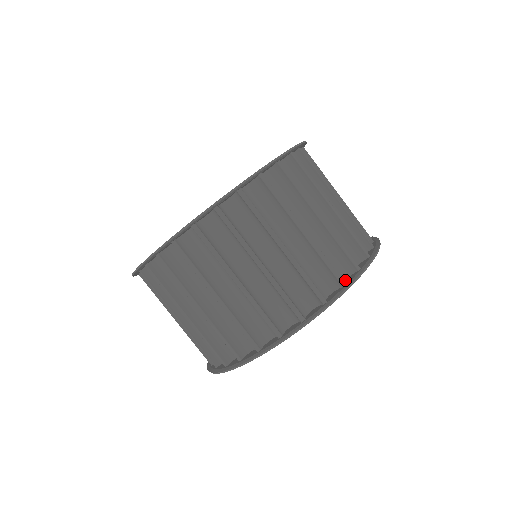
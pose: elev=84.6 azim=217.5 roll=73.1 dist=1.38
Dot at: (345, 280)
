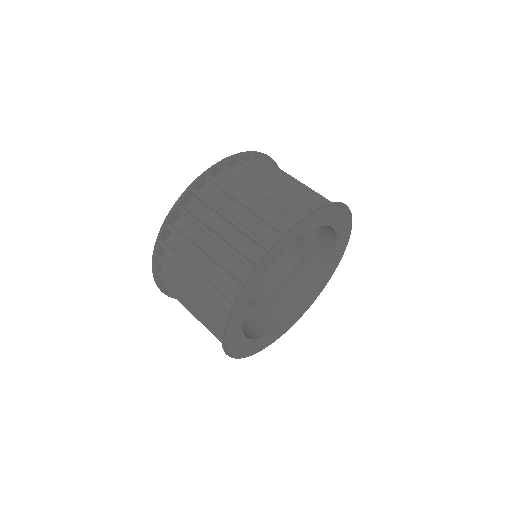
Dot at: (342, 237)
